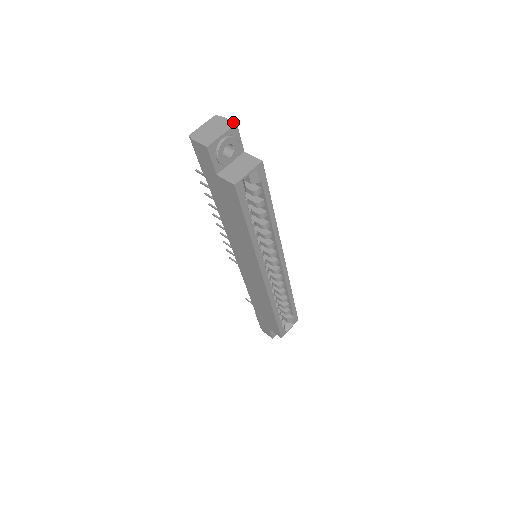
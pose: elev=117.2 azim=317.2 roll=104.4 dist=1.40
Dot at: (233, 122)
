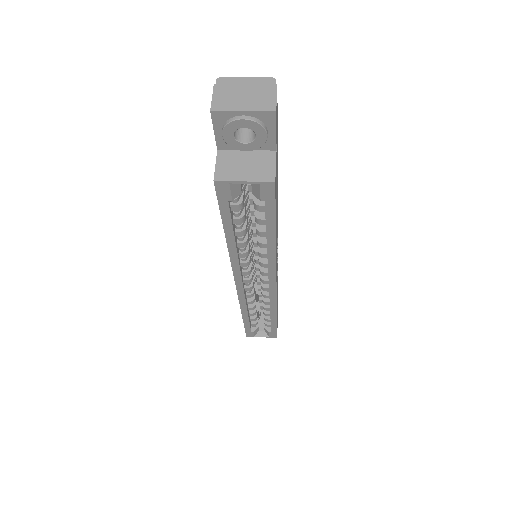
Dot at: (275, 105)
